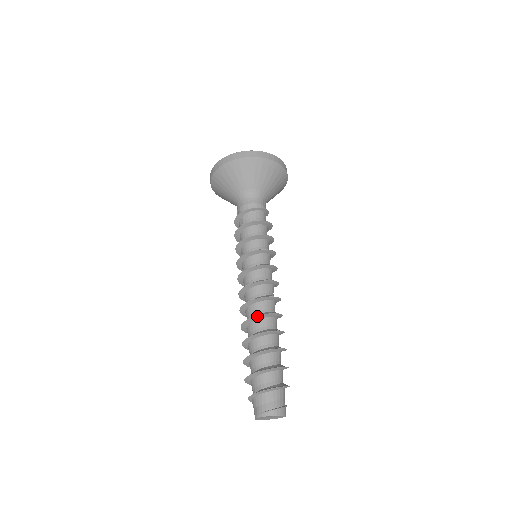
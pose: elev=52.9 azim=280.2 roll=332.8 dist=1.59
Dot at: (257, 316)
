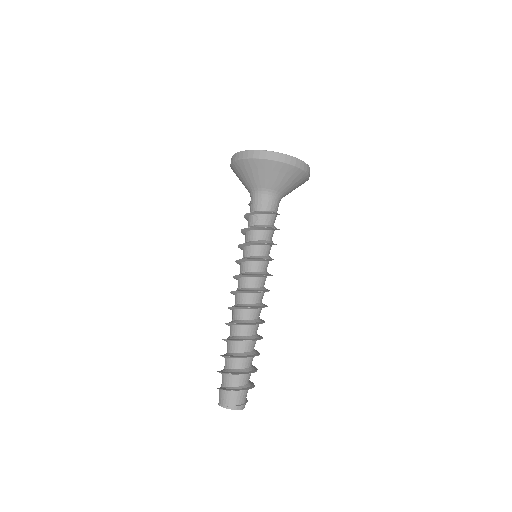
Dot at: (251, 324)
